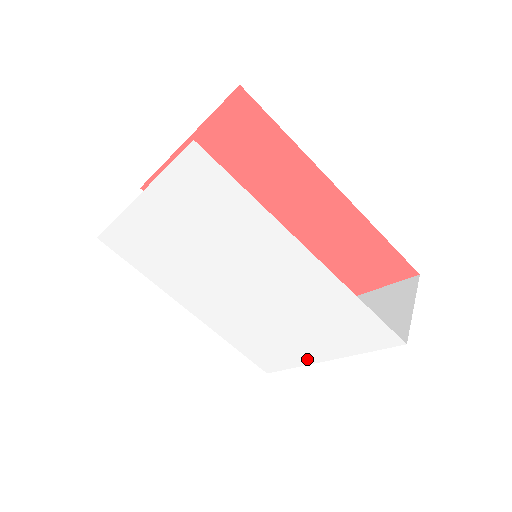
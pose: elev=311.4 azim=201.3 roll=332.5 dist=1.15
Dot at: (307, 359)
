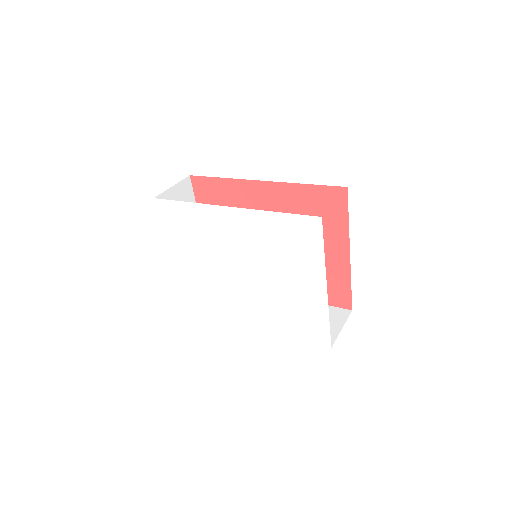
Dot at: (321, 300)
